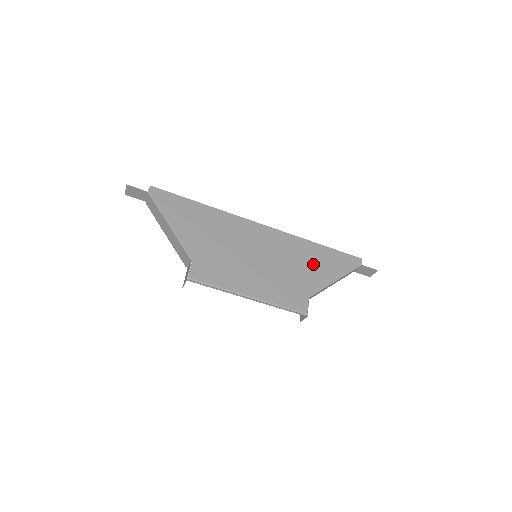
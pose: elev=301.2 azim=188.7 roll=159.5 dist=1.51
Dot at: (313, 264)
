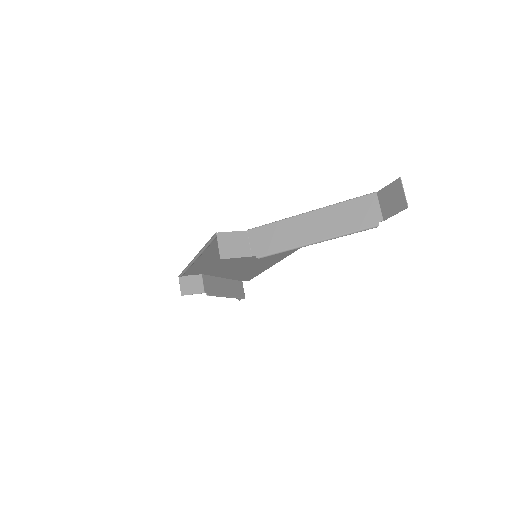
Dot at: occluded
